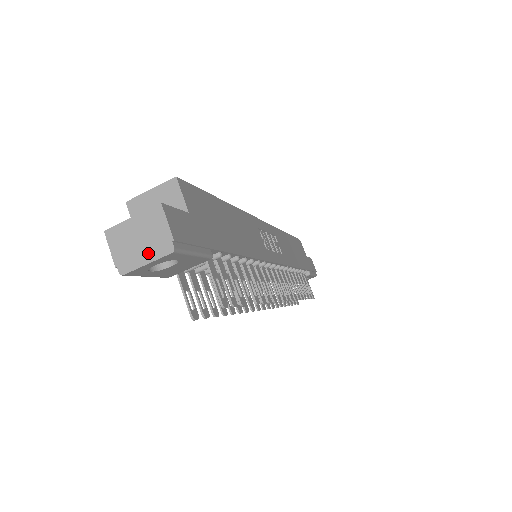
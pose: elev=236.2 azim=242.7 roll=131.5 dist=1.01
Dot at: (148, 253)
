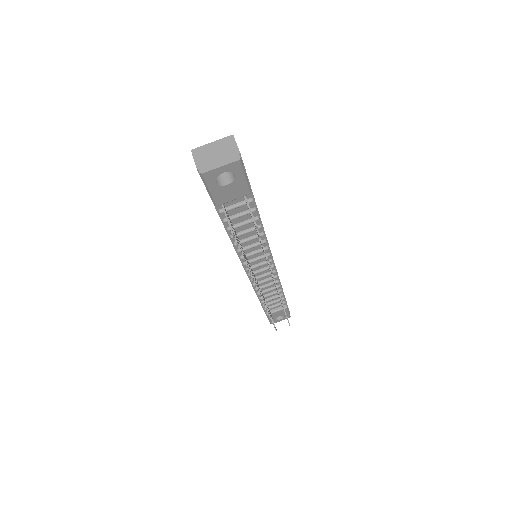
Dot at: (222, 161)
